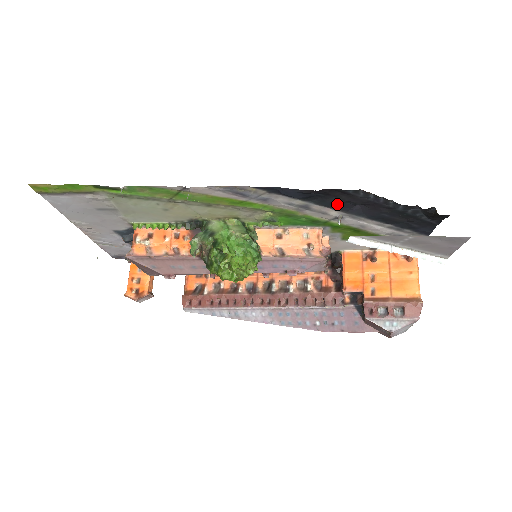
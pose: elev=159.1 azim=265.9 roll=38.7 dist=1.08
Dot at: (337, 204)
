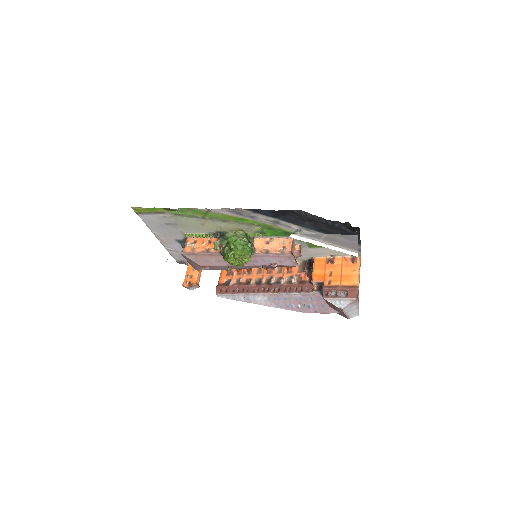
Dot at: (293, 220)
